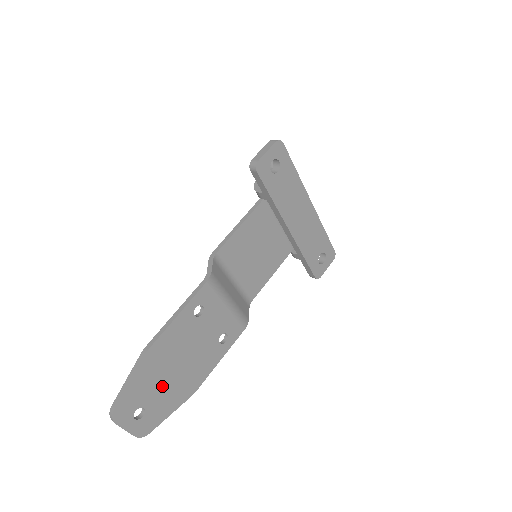
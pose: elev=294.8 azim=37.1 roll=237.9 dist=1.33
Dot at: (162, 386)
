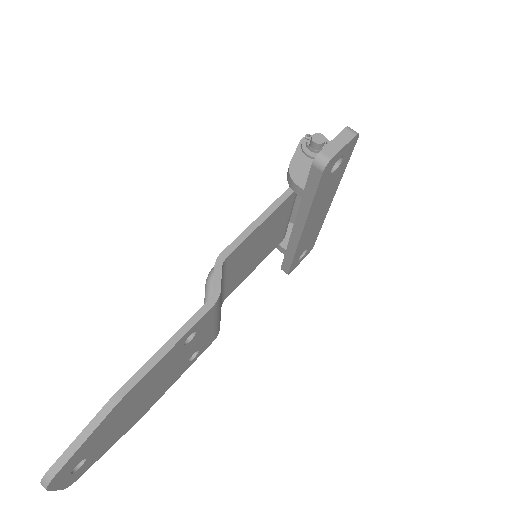
Dot at: (115, 428)
